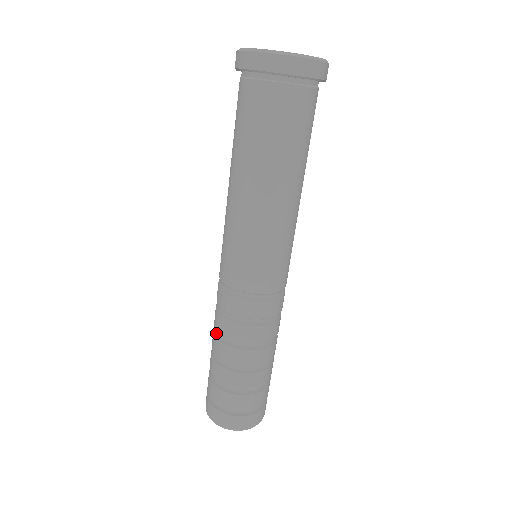
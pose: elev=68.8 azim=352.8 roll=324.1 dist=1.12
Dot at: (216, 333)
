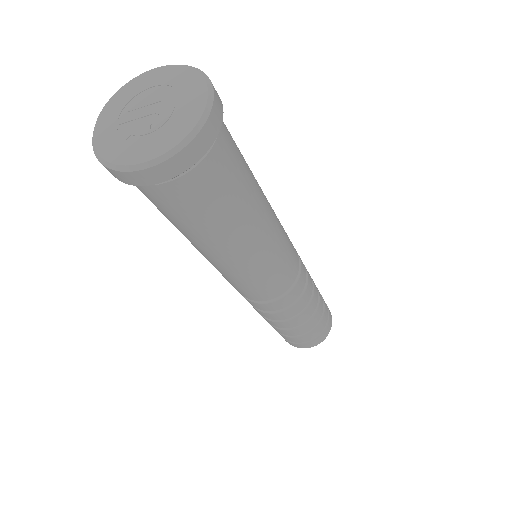
Dot at: (277, 321)
